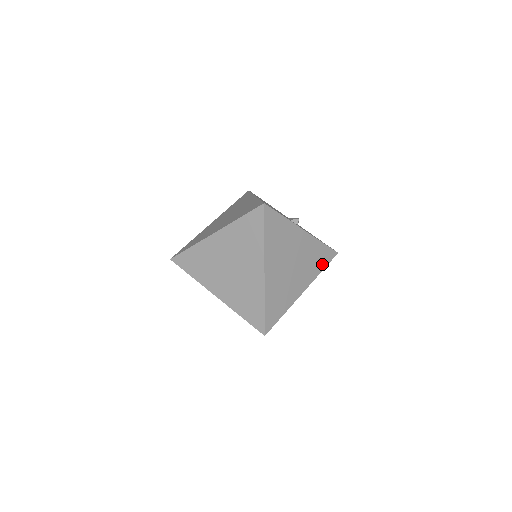
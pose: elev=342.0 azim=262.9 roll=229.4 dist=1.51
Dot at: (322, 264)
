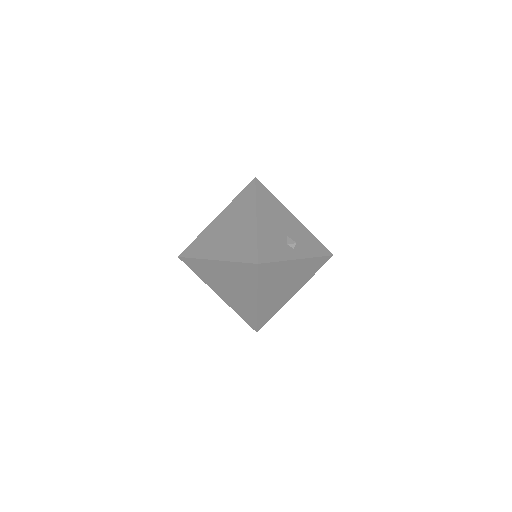
Dot at: (315, 270)
